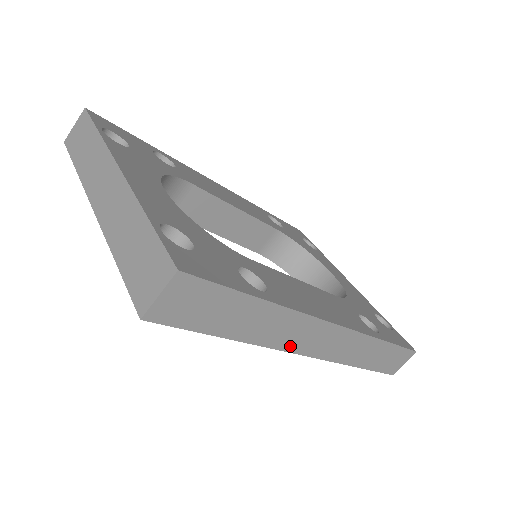
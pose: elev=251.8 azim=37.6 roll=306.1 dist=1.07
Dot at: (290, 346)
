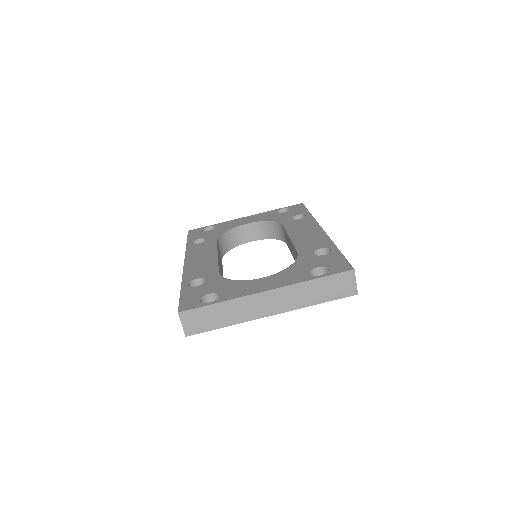
Dot at: occluded
